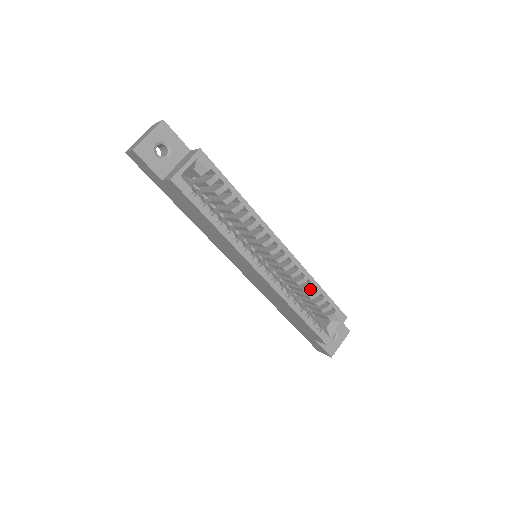
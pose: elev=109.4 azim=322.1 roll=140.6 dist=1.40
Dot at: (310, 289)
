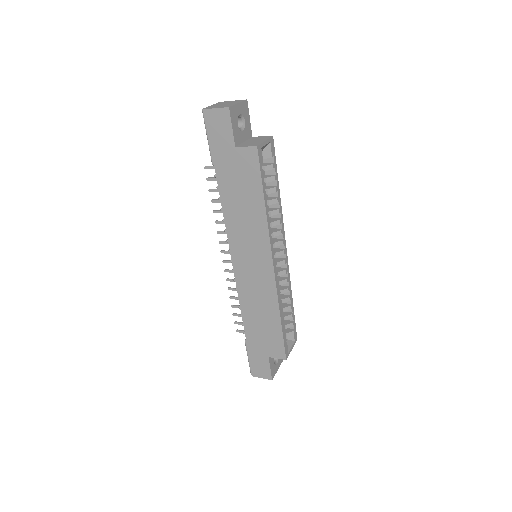
Dot at: (288, 300)
